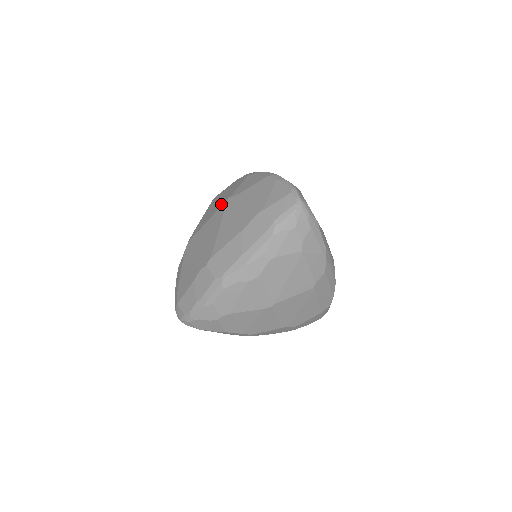
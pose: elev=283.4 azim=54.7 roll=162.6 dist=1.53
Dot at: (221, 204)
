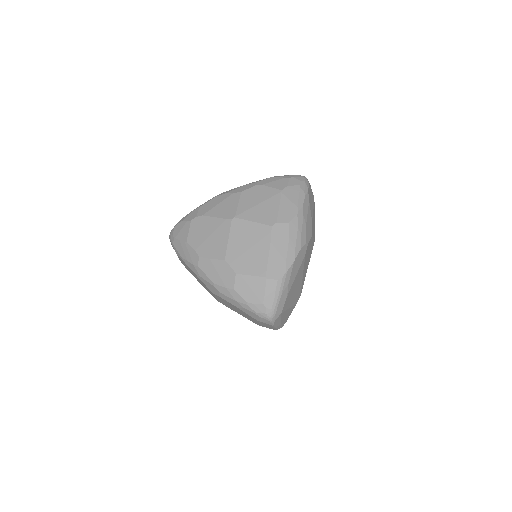
Dot at: occluded
